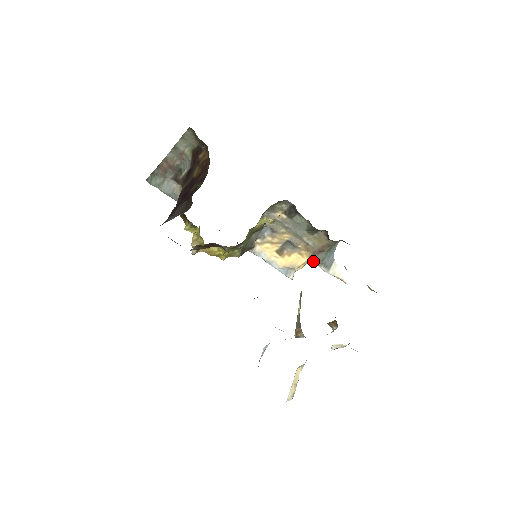
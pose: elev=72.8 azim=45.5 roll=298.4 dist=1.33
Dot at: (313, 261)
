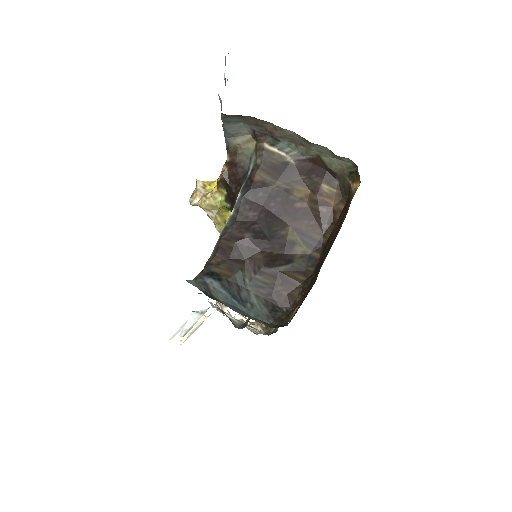
Dot at: occluded
